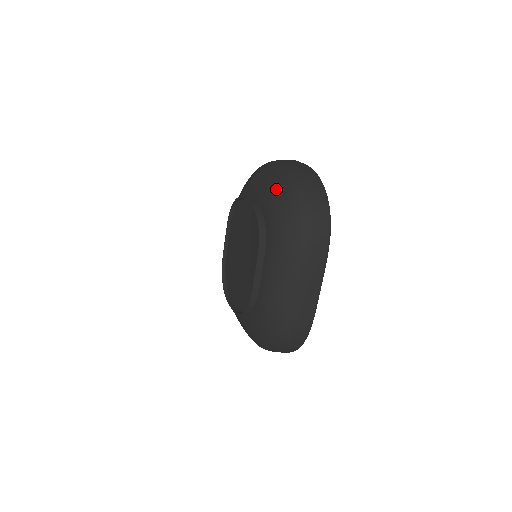
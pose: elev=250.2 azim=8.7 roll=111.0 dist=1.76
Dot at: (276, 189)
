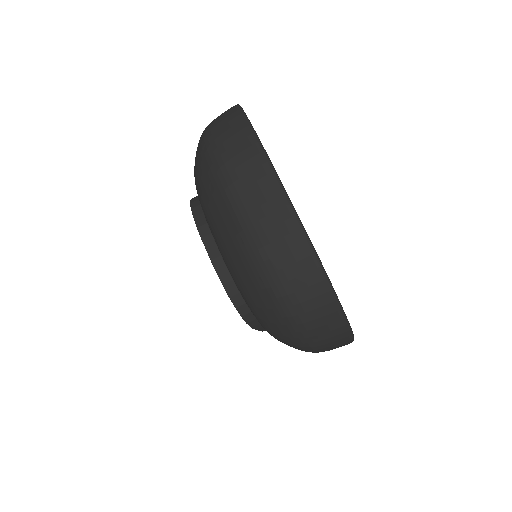
Dot at: (243, 280)
